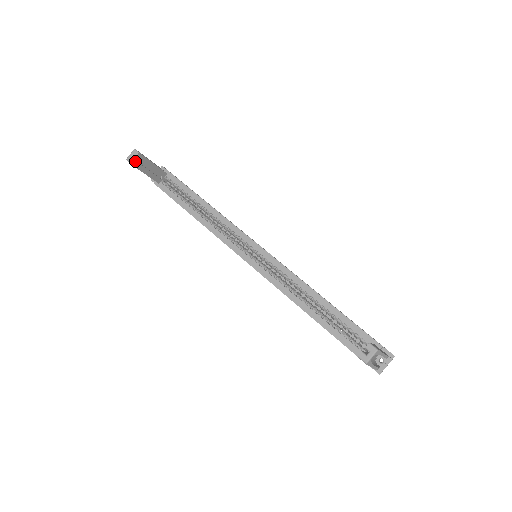
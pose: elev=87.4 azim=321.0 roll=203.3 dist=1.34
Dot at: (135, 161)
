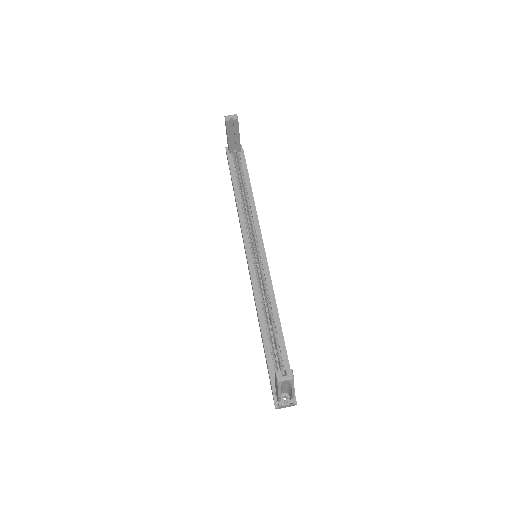
Dot at: (230, 122)
